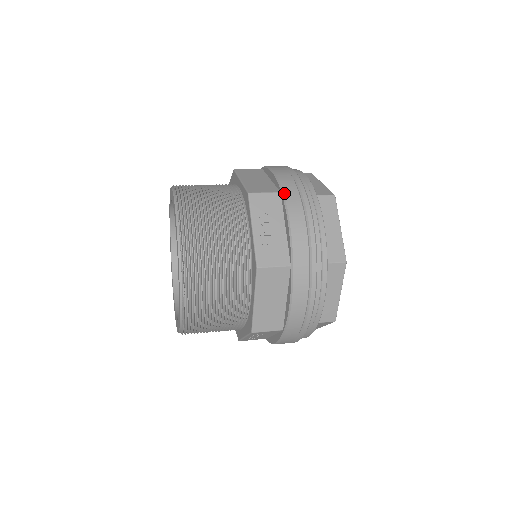
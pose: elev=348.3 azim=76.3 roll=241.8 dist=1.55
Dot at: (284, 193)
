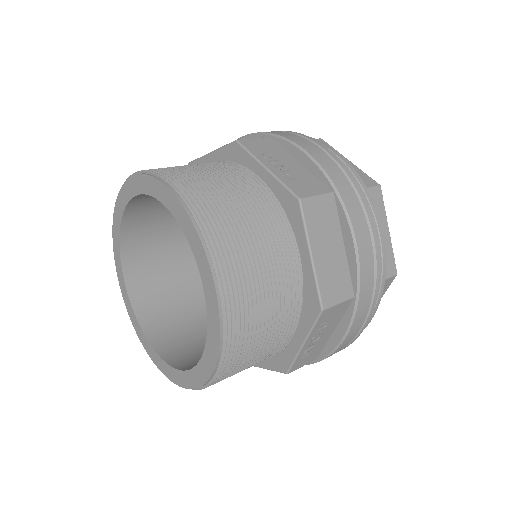
Dot at: (275, 134)
